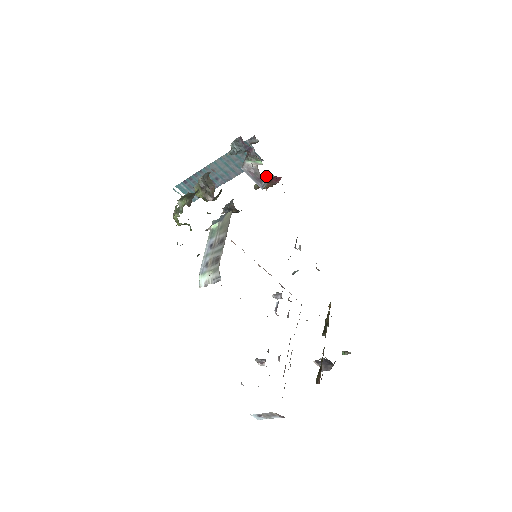
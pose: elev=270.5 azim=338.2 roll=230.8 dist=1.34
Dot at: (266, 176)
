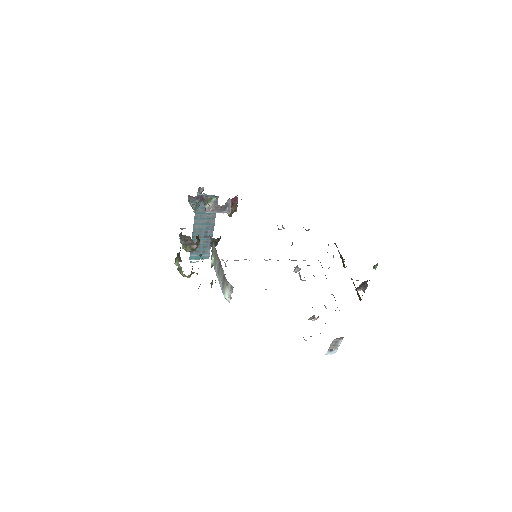
Dot at: (225, 204)
